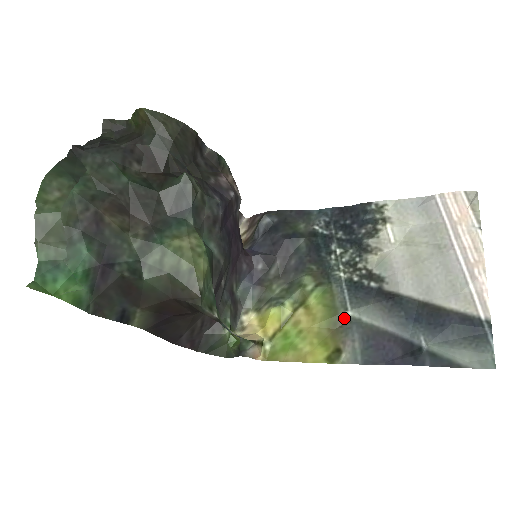
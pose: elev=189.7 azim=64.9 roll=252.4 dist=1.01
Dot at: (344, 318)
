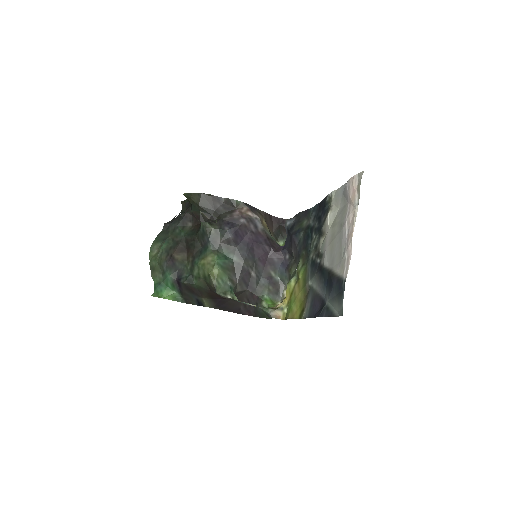
Dot at: (308, 287)
